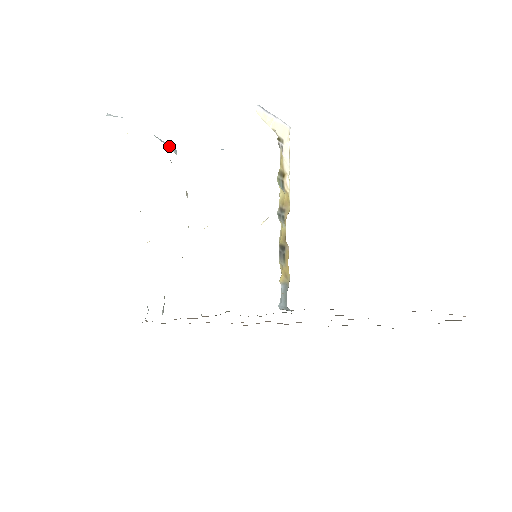
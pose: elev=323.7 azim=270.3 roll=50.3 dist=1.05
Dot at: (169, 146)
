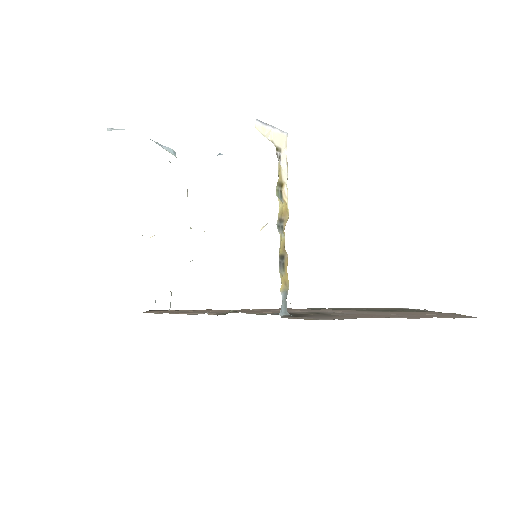
Dot at: (168, 149)
